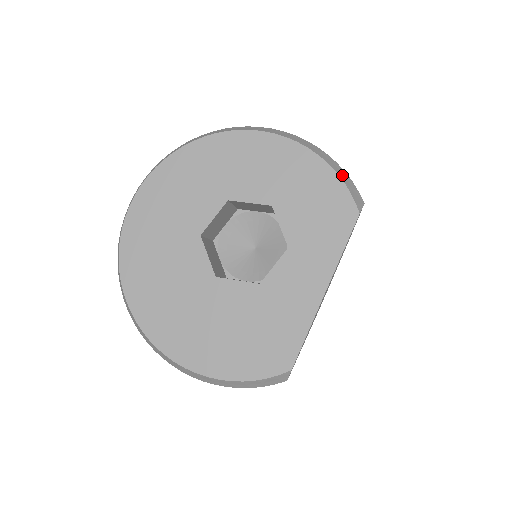
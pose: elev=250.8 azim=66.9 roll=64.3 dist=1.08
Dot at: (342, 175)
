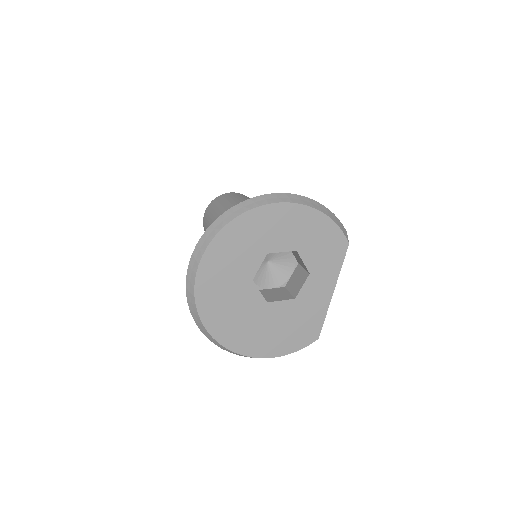
Dot at: (336, 220)
